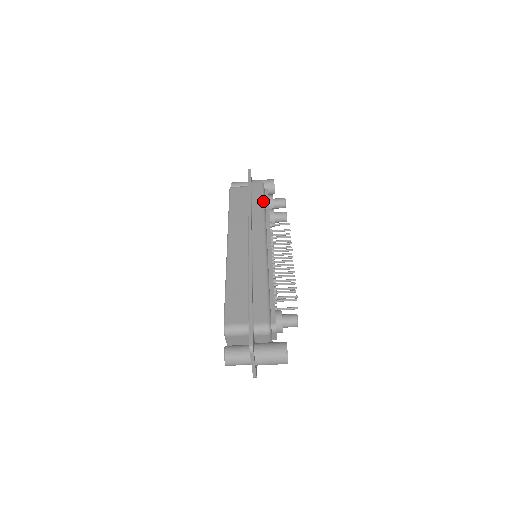
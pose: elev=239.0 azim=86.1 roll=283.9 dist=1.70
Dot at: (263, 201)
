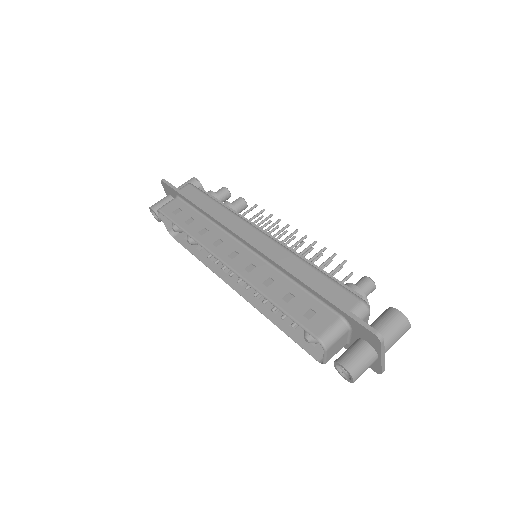
Dot at: (212, 198)
